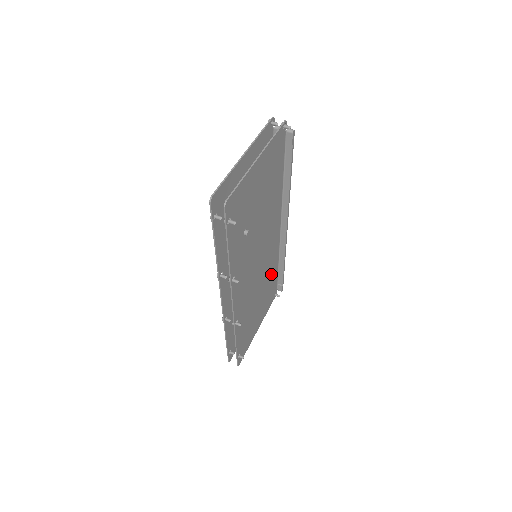
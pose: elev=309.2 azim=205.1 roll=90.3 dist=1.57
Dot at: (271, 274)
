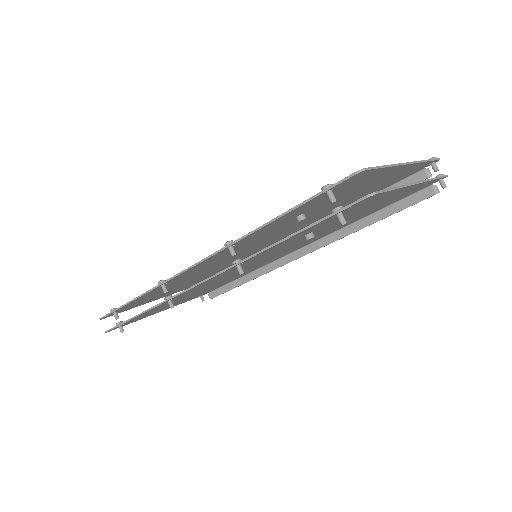
Dot at: (231, 279)
